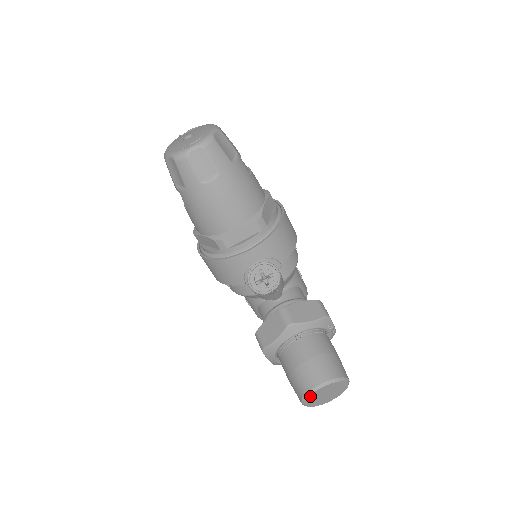
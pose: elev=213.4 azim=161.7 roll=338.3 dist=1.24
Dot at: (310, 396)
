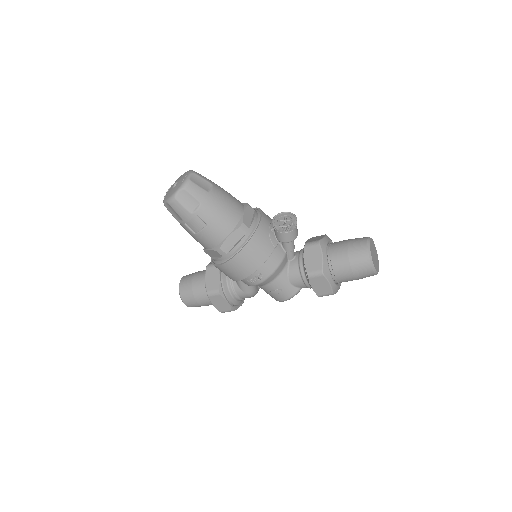
Dot at: (371, 254)
